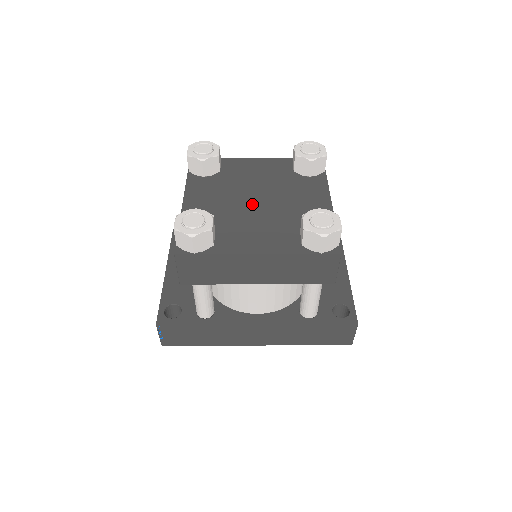
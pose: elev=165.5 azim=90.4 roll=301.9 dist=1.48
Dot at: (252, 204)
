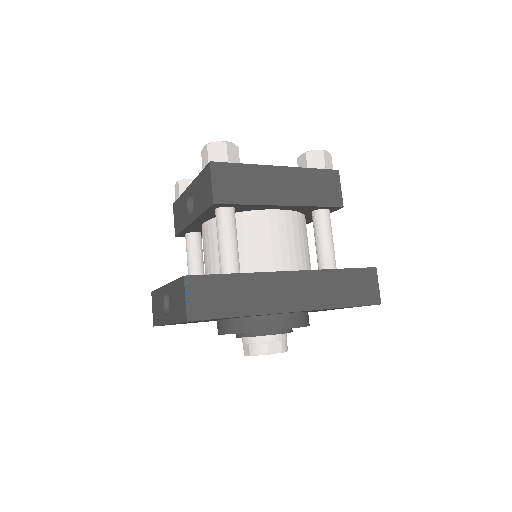
Dot at: occluded
